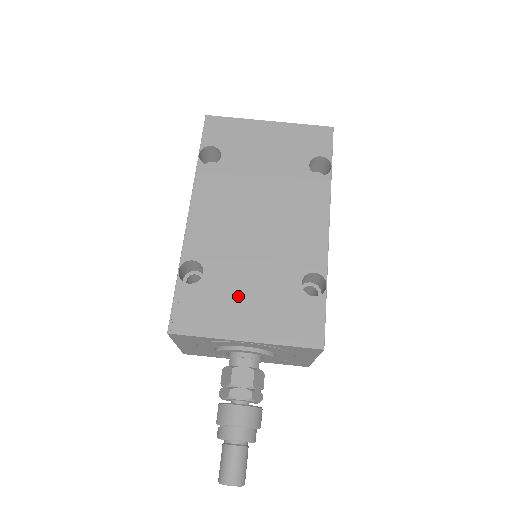
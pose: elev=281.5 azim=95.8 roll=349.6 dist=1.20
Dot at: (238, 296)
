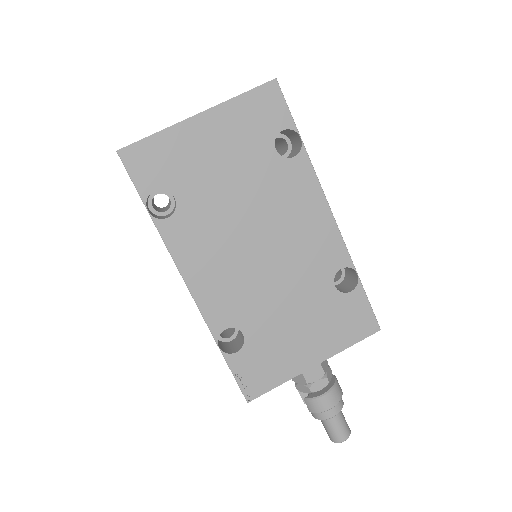
Dot at: (287, 334)
